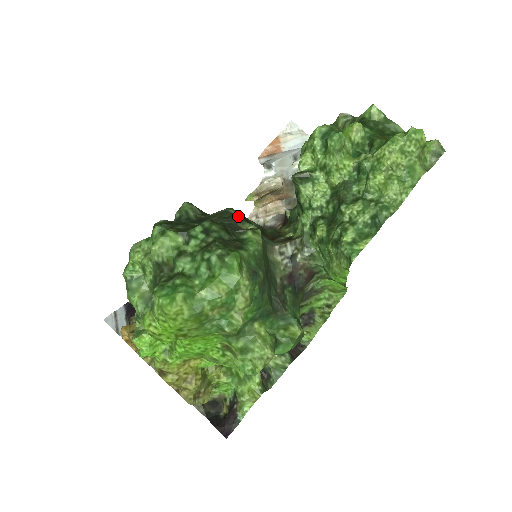
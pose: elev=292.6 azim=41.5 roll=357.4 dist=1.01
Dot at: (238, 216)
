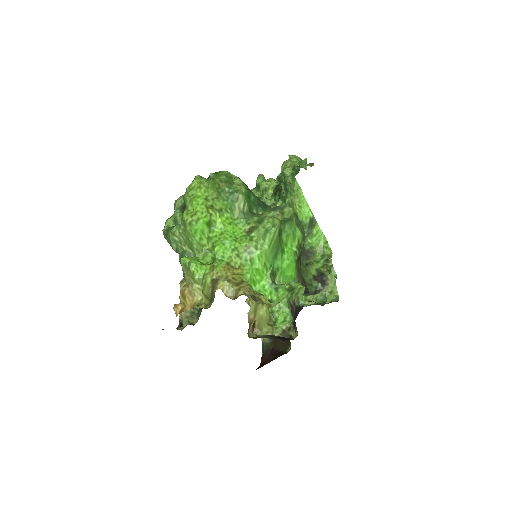
Dot at: occluded
